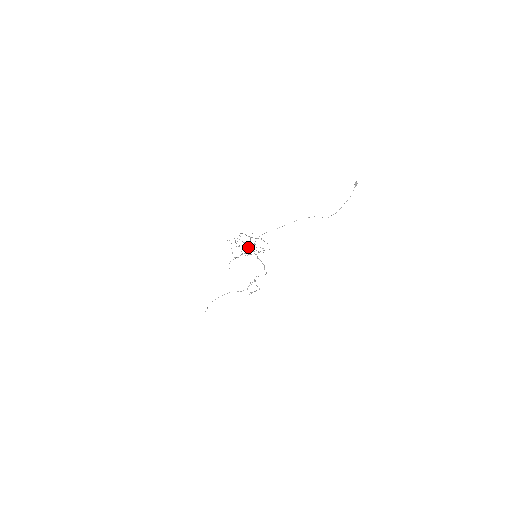
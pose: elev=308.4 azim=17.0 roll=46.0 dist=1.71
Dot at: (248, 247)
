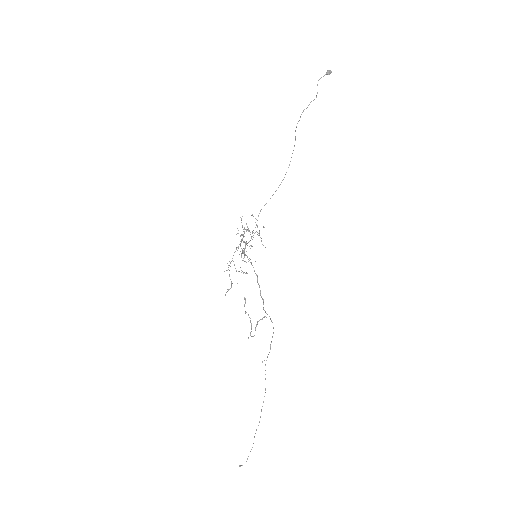
Dot at: occluded
